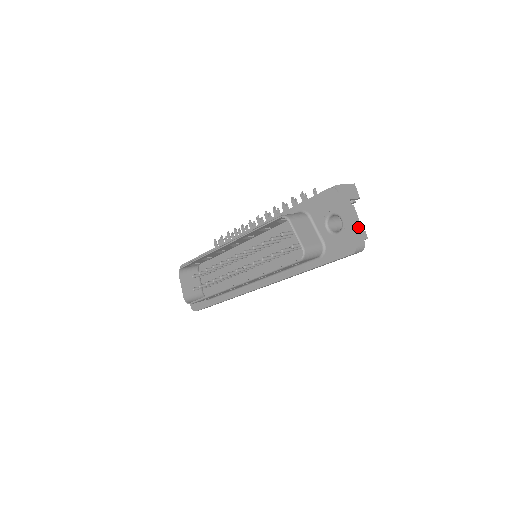
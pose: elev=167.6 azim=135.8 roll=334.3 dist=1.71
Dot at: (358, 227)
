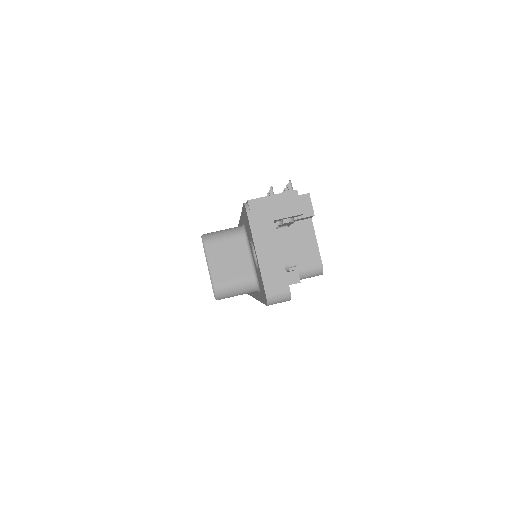
Dot at: (281, 265)
